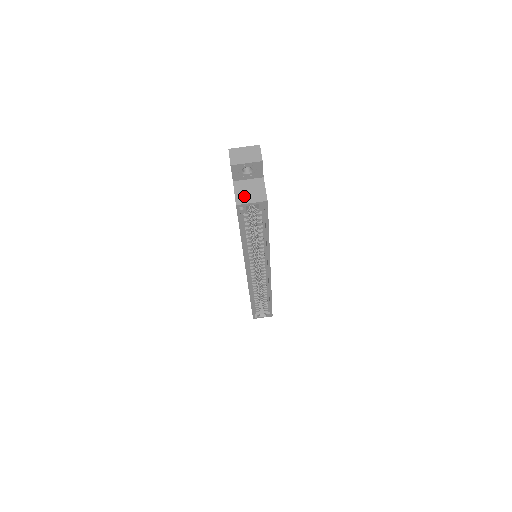
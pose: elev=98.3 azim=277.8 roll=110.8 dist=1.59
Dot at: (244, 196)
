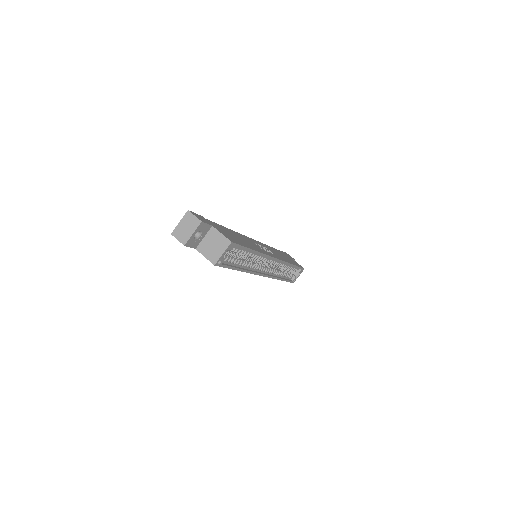
Dot at: (213, 253)
